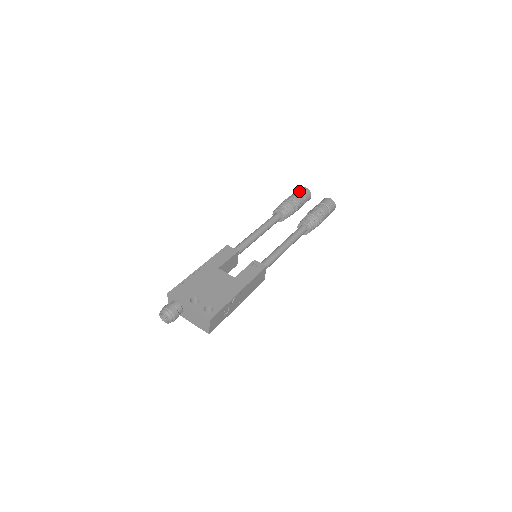
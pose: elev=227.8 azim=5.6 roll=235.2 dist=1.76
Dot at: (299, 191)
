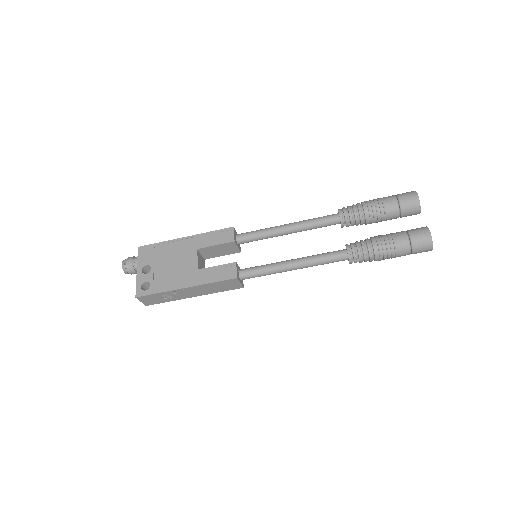
Dot at: (400, 197)
